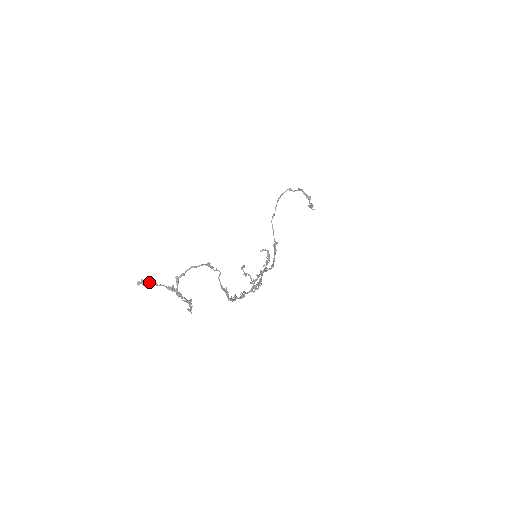
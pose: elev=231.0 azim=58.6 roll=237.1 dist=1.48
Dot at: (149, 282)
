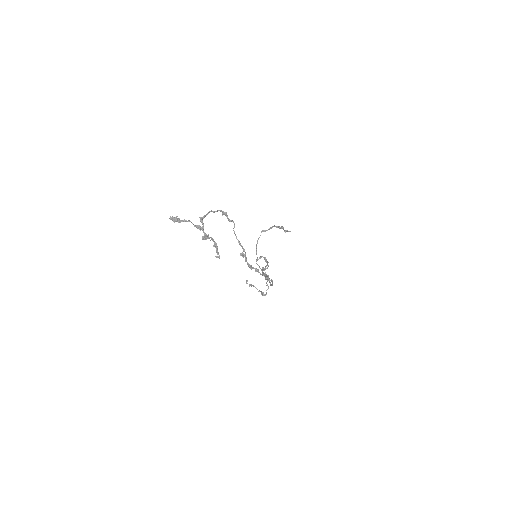
Dot at: (179, 219)
